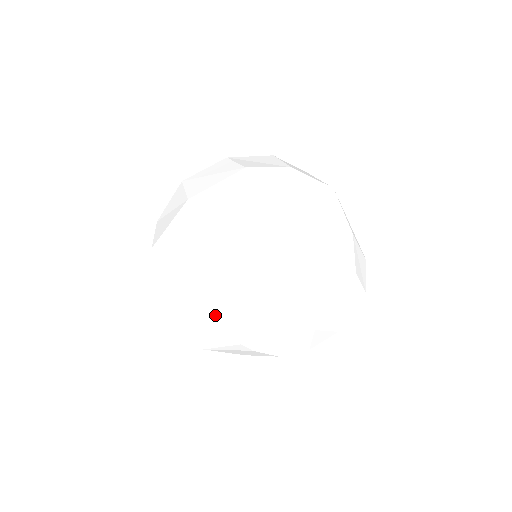
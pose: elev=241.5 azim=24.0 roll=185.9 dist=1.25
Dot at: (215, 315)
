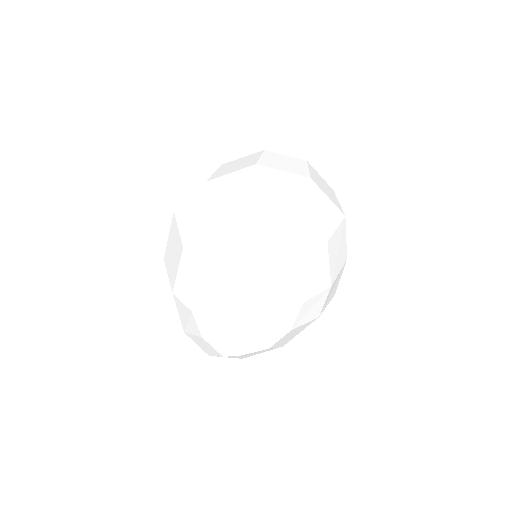
Dot at: (200, 342)
